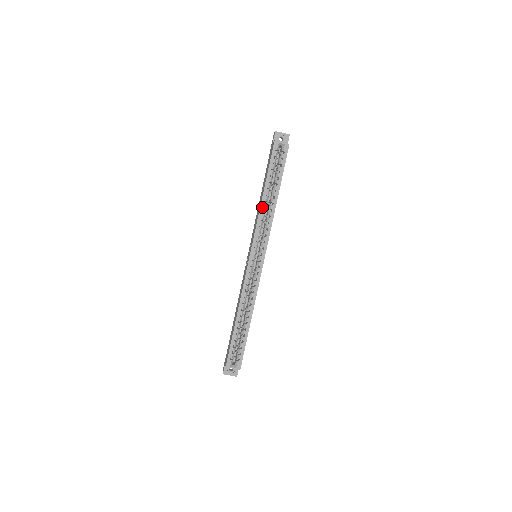
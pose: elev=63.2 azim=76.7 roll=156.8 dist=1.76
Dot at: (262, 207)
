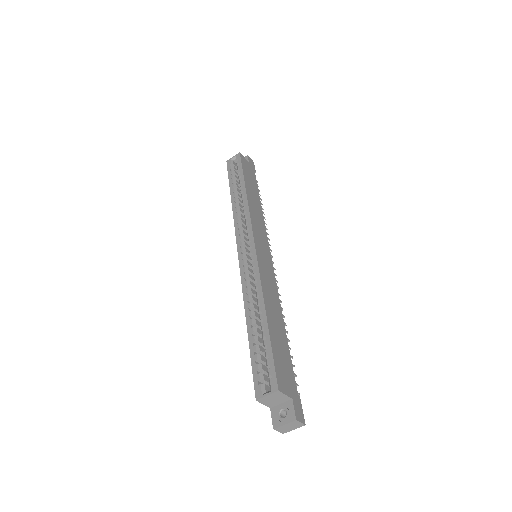
Dot at: (234, 207)
